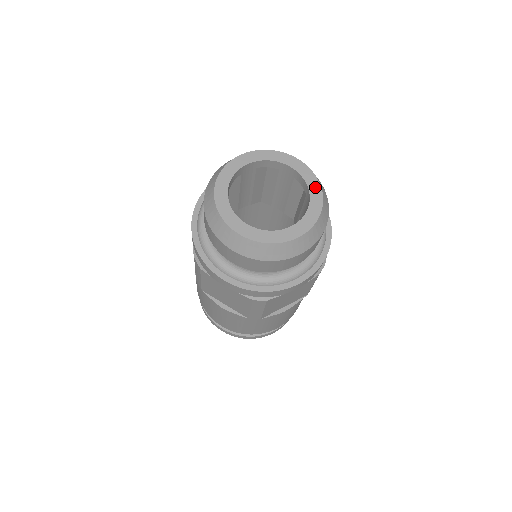
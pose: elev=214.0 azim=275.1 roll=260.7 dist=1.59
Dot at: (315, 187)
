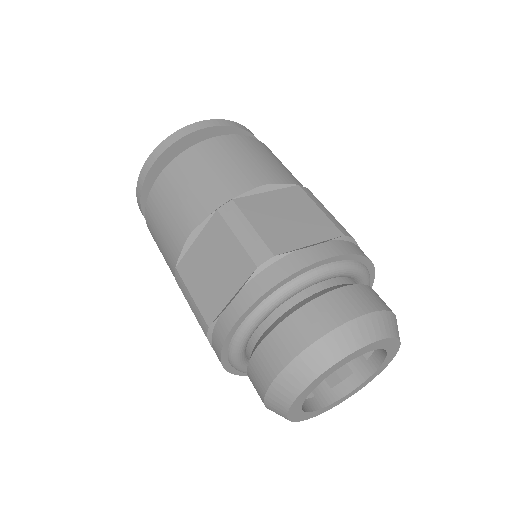
Dot at: (381, 369)
